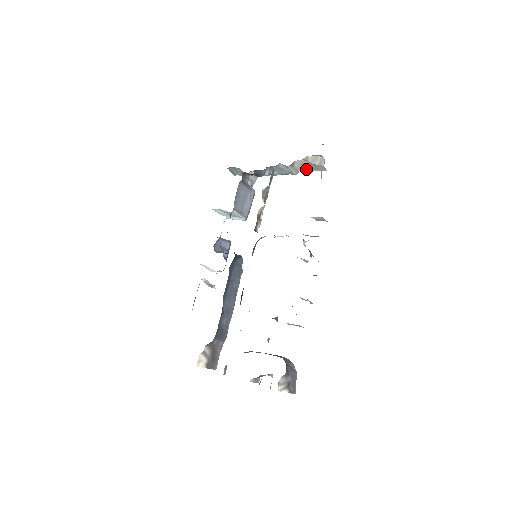
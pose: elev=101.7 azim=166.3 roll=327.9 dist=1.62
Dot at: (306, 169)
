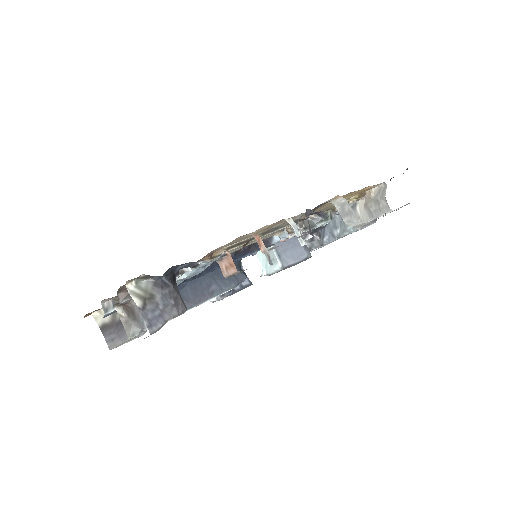
Dot at: (369, 217)
